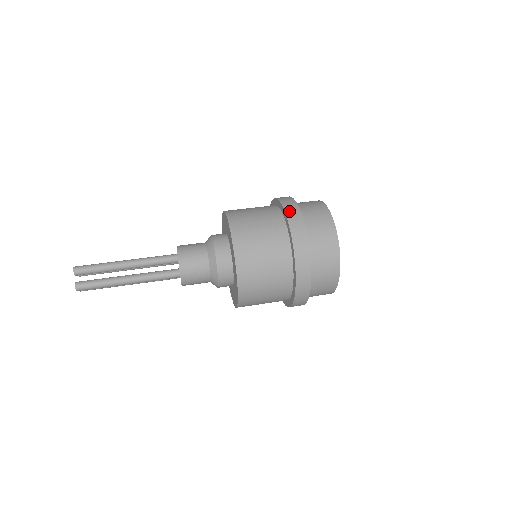
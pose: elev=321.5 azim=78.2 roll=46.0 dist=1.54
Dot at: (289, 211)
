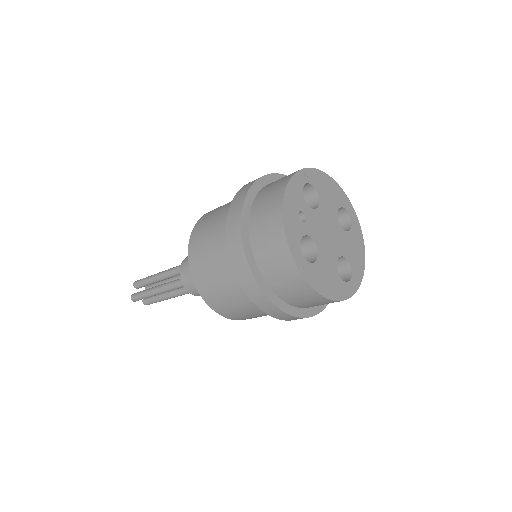
Dot at: (247, 184)
